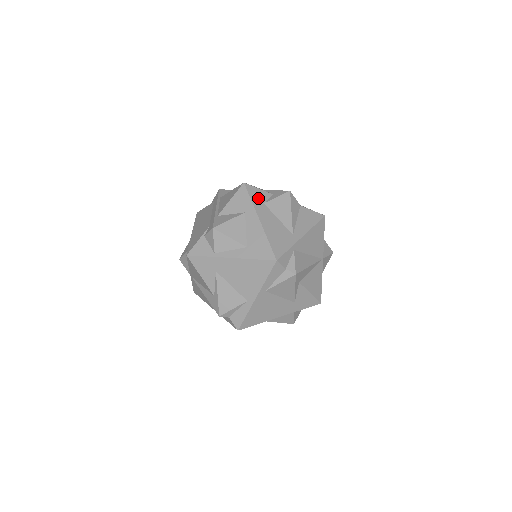
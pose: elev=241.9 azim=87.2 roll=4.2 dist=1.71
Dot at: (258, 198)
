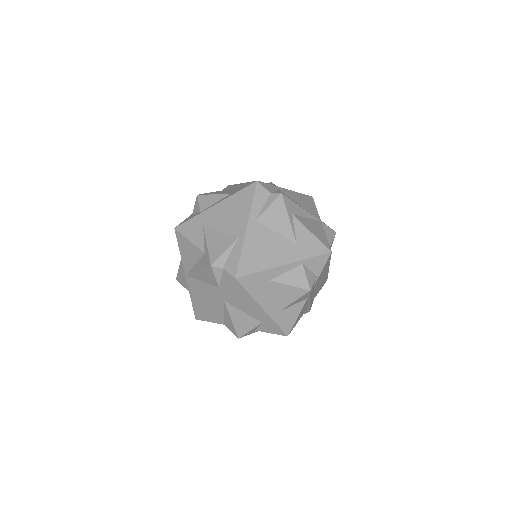
Dot at: occluded
